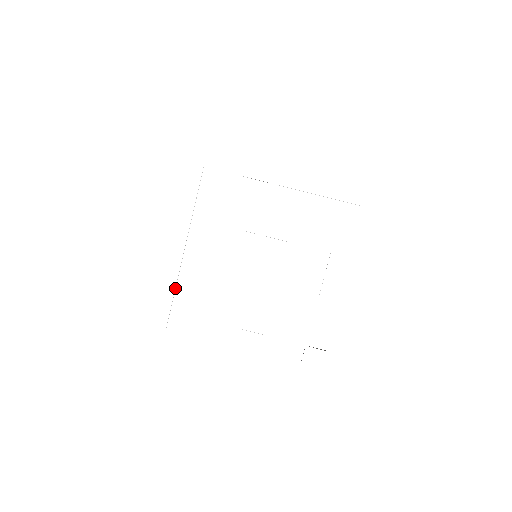
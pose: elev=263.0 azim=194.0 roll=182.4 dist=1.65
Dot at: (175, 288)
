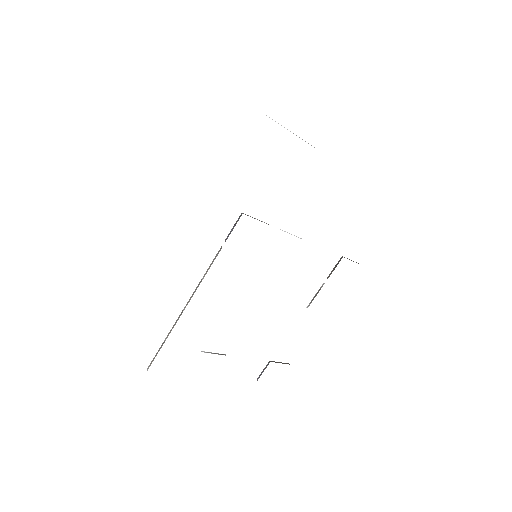
Dot at: occluded
